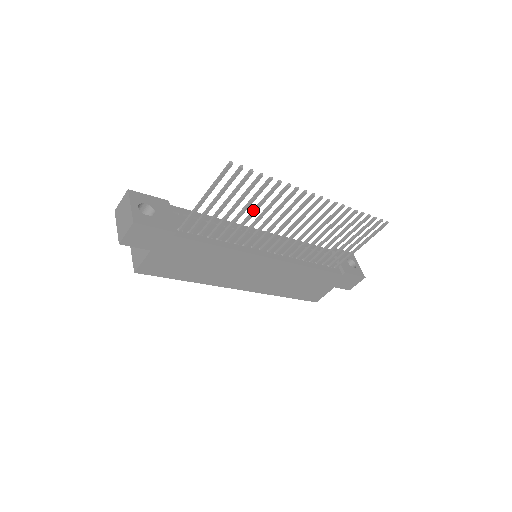
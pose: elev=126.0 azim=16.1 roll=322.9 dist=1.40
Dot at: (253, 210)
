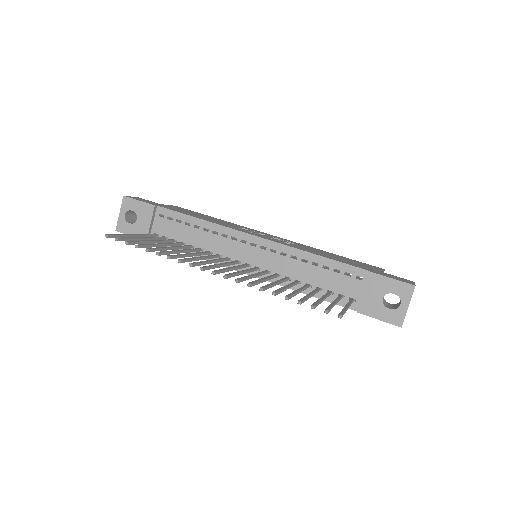
Dot at: (178, 251)
